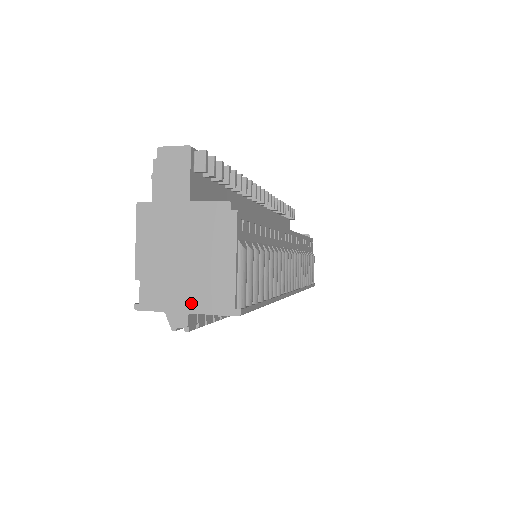
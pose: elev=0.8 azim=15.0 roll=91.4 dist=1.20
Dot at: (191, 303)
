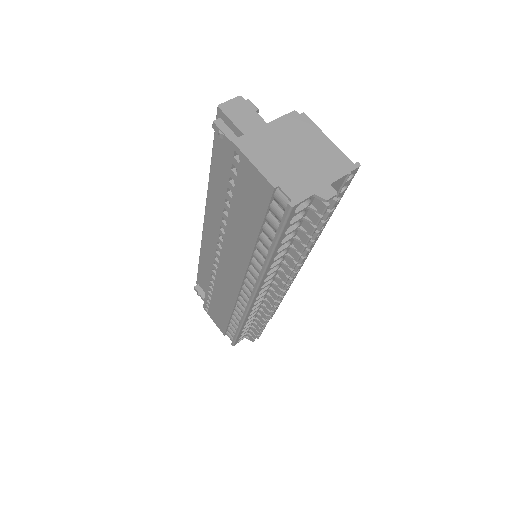
Dot at: (326, 177)
